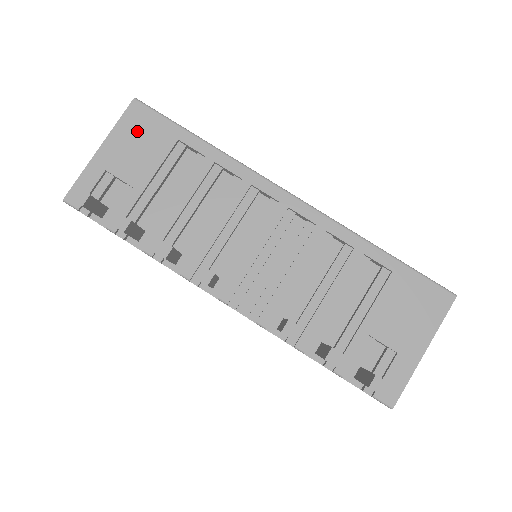
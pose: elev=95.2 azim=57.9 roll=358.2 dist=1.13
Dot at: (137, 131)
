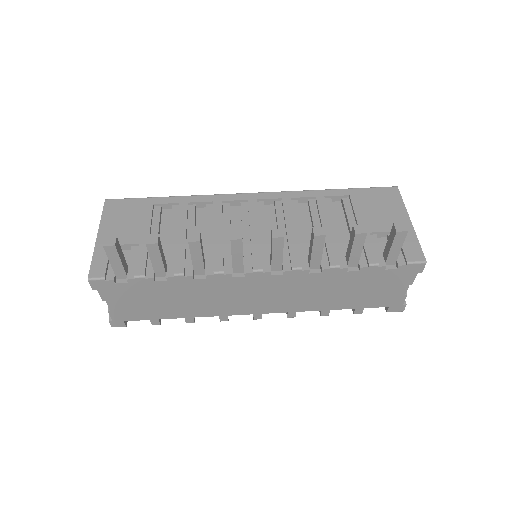
Dot at: (120, 214)
